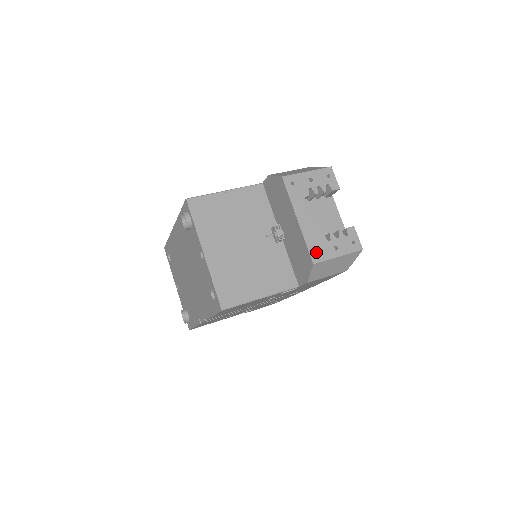
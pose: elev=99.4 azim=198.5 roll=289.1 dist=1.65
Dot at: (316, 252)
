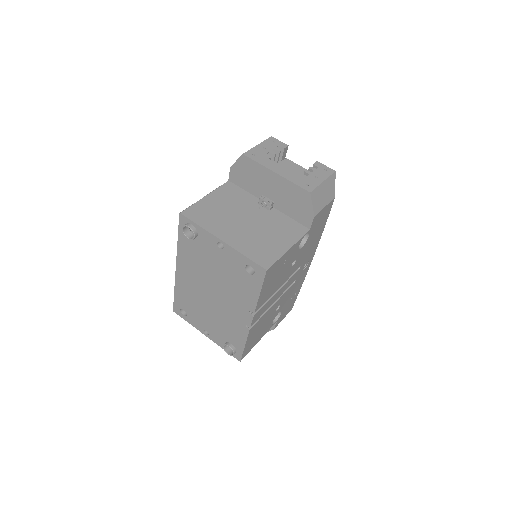
Dot at: occluded
